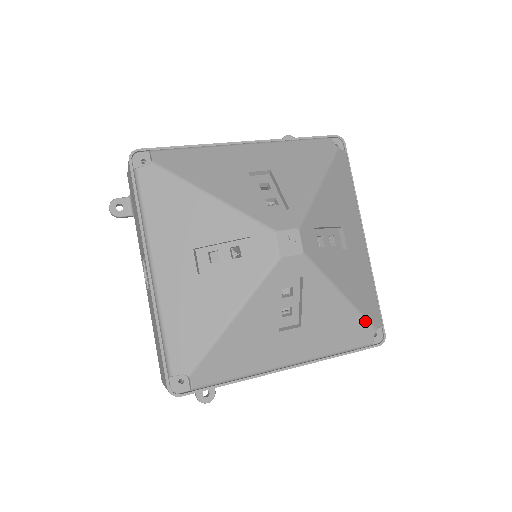
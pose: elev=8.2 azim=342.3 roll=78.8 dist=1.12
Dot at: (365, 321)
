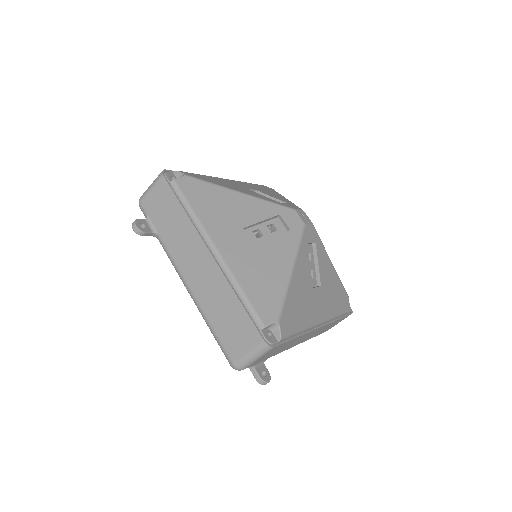
Dot at: (282, 304)
